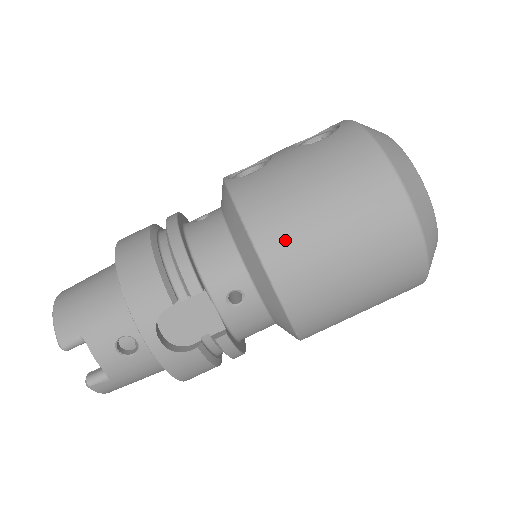
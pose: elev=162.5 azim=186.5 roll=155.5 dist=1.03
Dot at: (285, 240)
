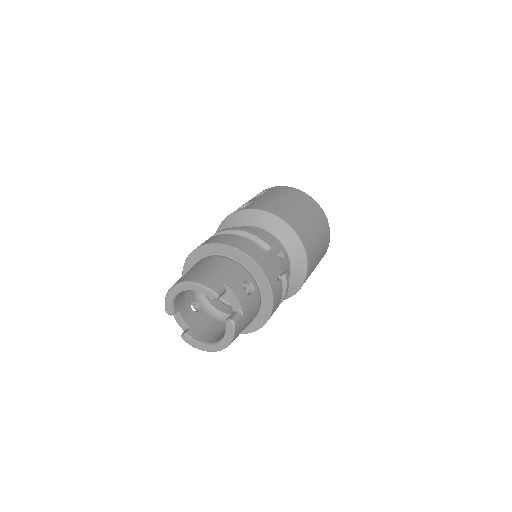
Dot at: (293, 218)
